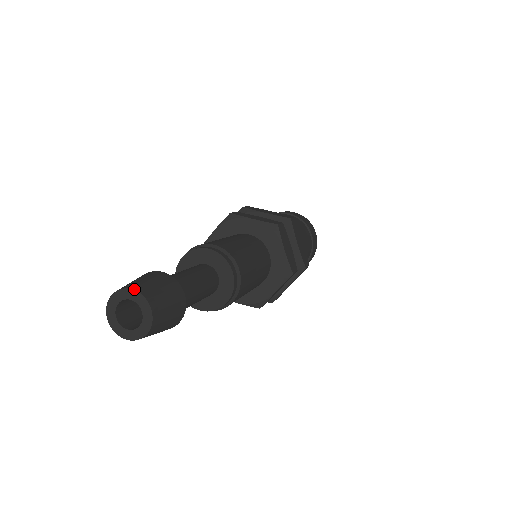
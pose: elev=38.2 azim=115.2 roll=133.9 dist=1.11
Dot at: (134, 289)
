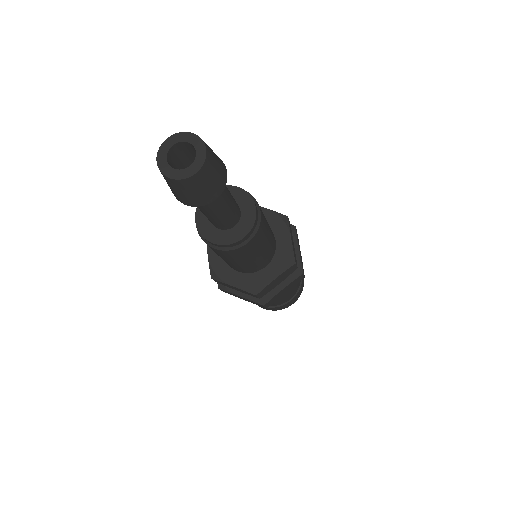
Dot at: (193, 133)
